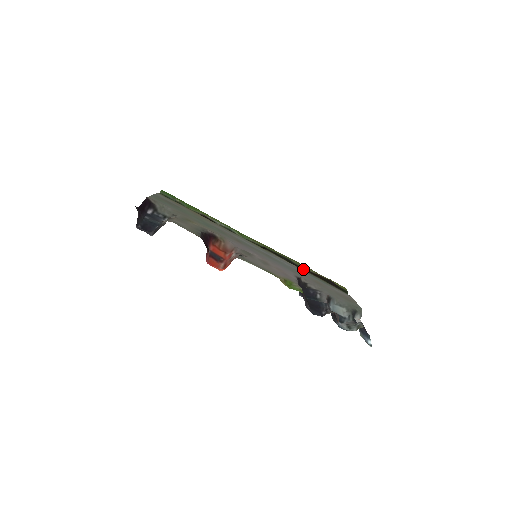
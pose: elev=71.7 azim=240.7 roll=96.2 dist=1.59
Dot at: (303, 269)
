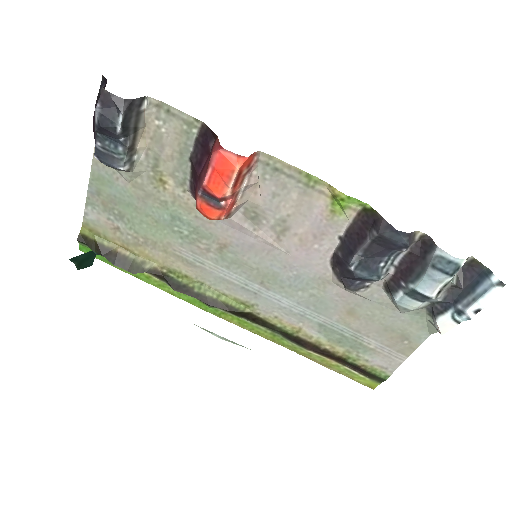
Dot at: (309, 345)
